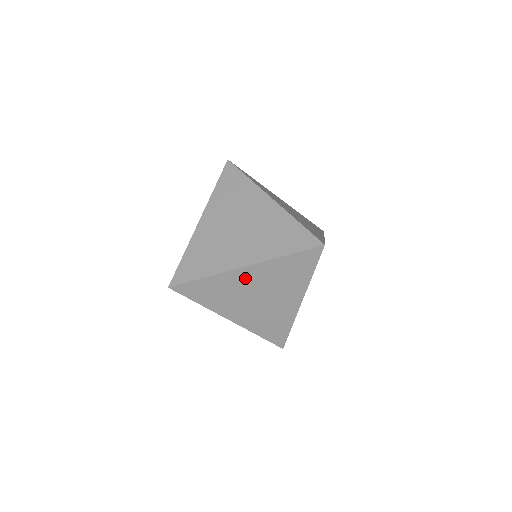
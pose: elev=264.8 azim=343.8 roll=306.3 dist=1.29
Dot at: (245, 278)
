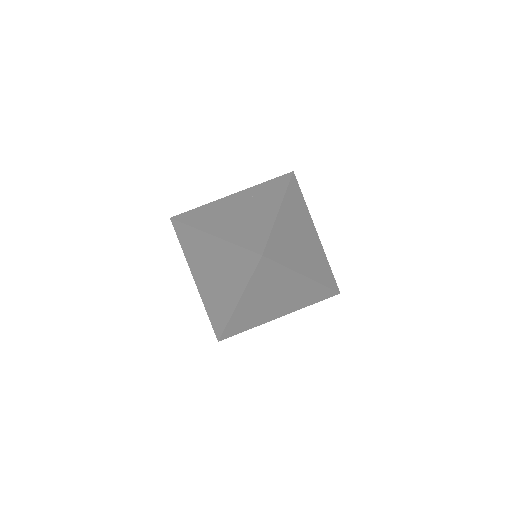
Dot at: (294, 283)
